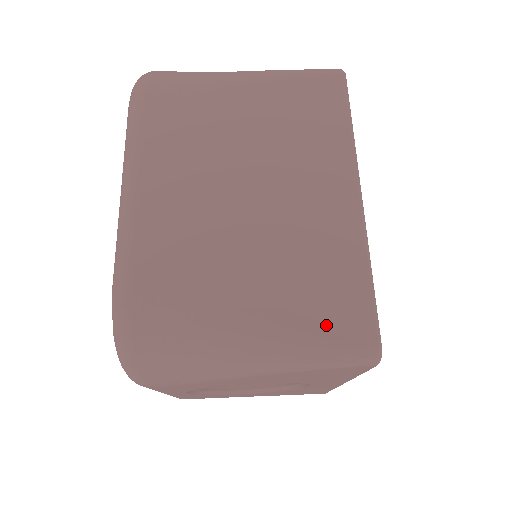
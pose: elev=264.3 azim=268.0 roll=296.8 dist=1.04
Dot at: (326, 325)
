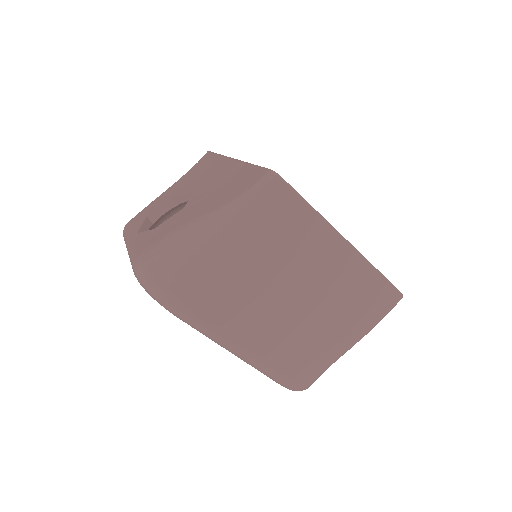
Dot at: (378, 310)
